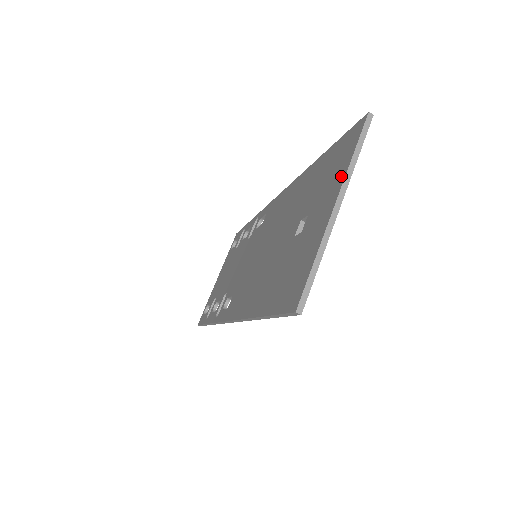
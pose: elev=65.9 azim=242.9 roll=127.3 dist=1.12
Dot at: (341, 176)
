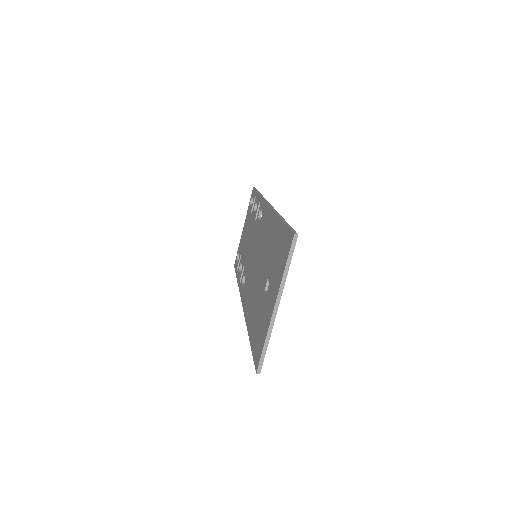
Dot at: (279, 280)
